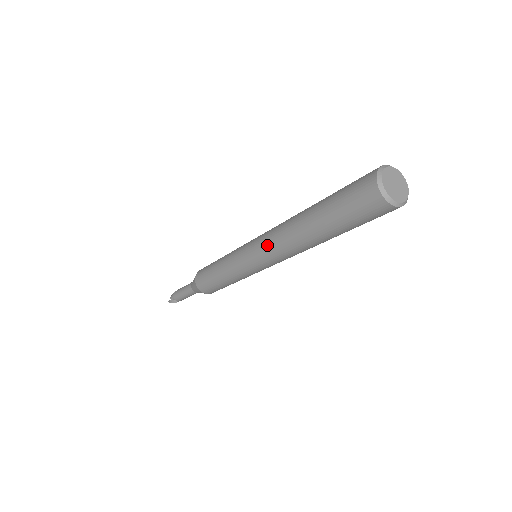
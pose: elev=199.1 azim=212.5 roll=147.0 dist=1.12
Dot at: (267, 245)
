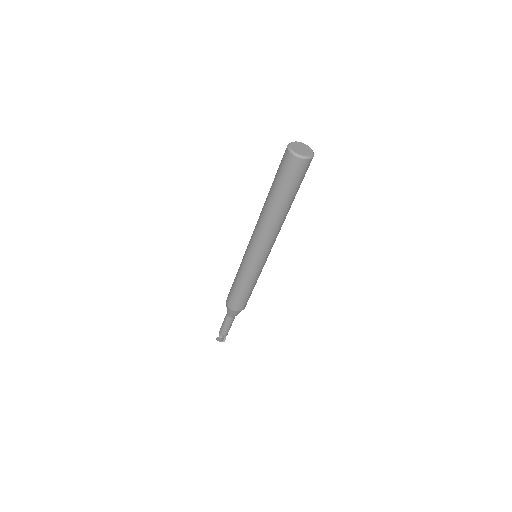
Dot at: occluded
